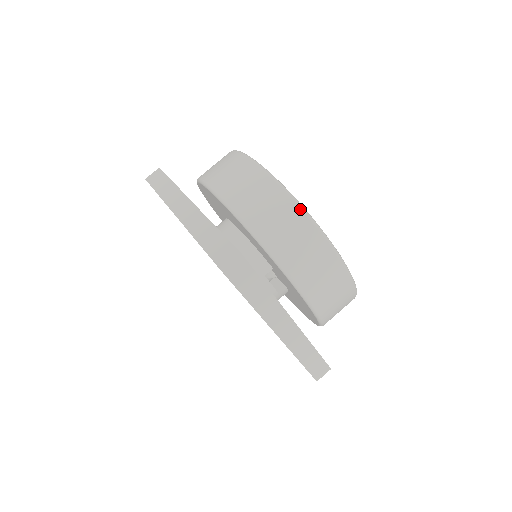
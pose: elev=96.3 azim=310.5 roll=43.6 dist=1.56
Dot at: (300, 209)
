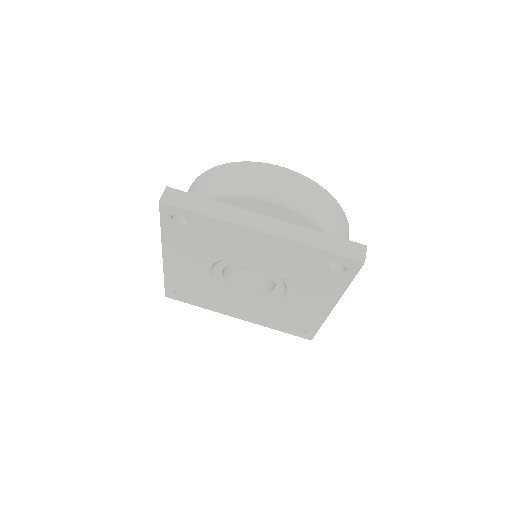
Dot at: (339, 205)
